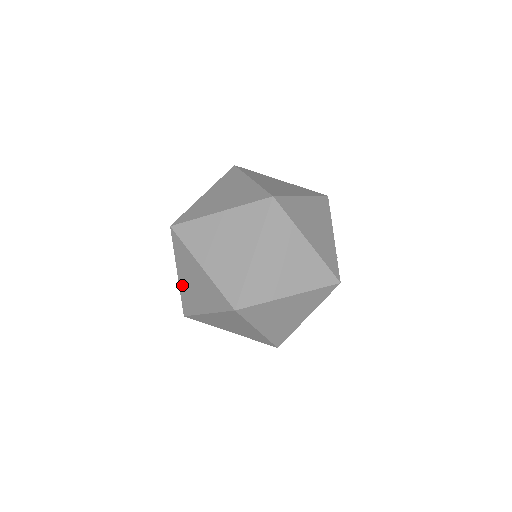
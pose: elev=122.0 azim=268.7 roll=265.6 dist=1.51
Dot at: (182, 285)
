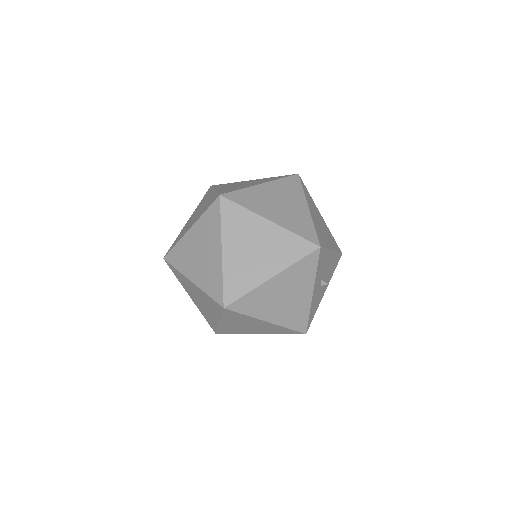
Dot at: (185, 226)
